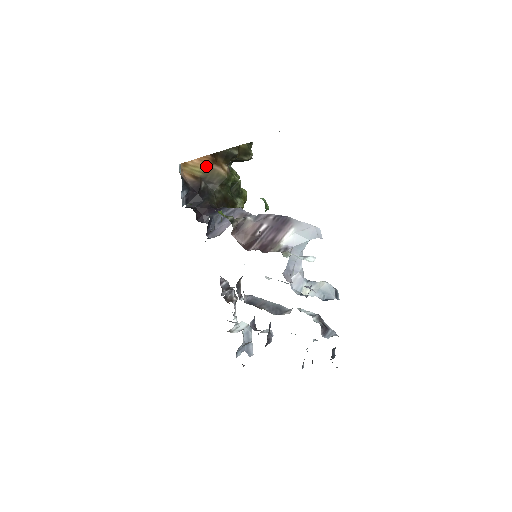
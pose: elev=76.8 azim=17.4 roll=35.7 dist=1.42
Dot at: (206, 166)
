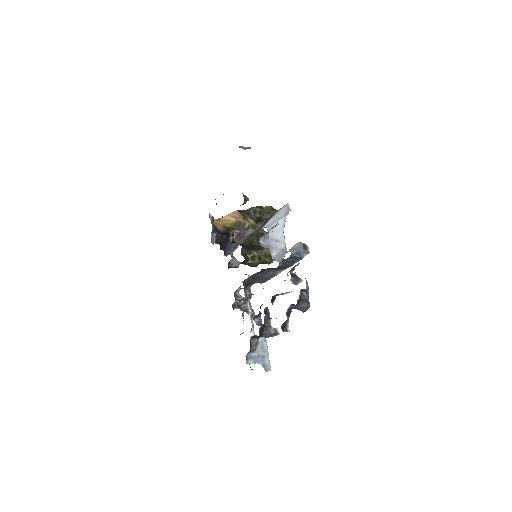
Dot at: (235, 220)
